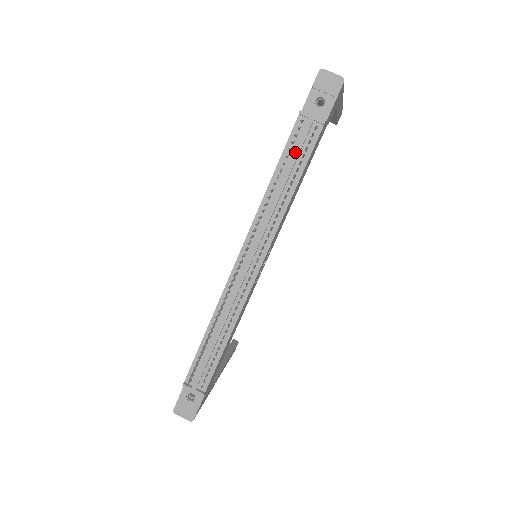
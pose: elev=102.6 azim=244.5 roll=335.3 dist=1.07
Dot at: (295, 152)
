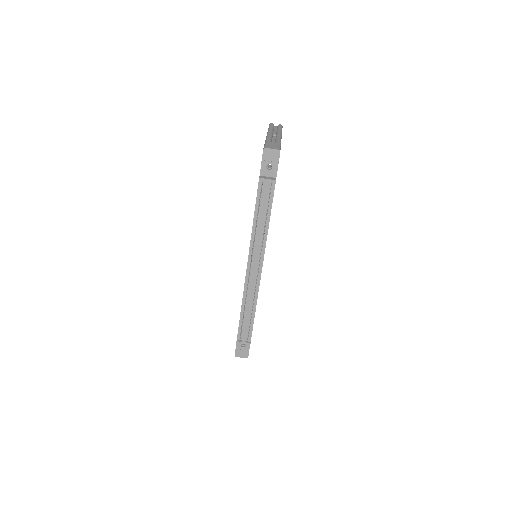
Dot at: (263, 202)
